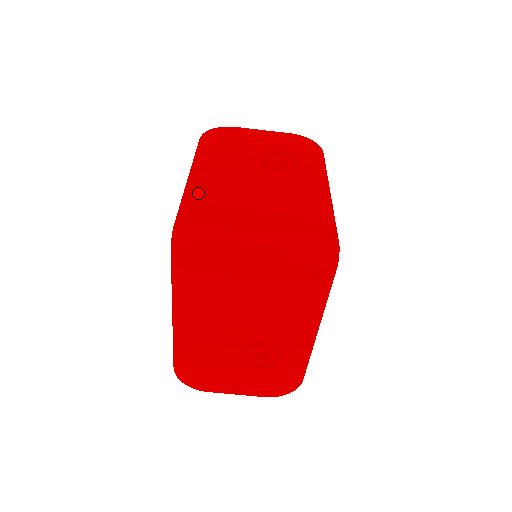
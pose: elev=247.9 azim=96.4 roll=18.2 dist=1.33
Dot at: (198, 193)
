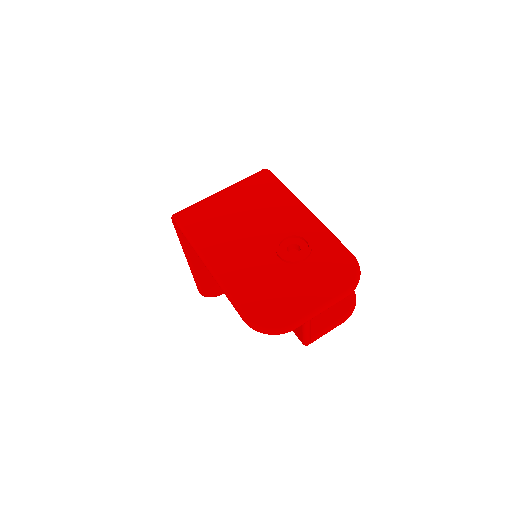
Dot at: occluded
